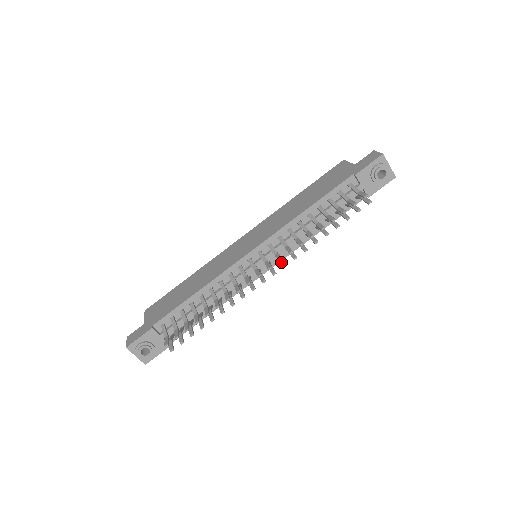
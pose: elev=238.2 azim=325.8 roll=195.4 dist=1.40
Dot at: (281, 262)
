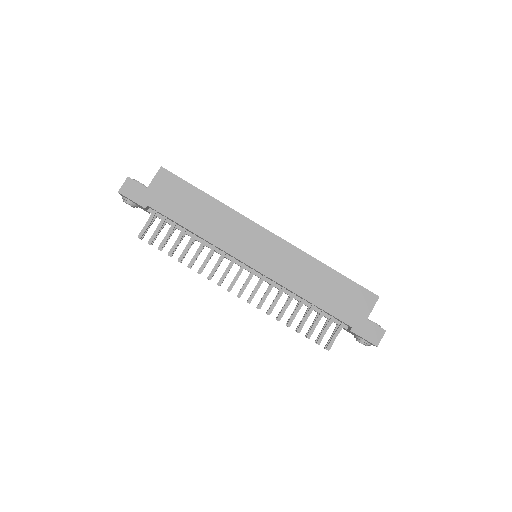
Dot at: (251, 296)
